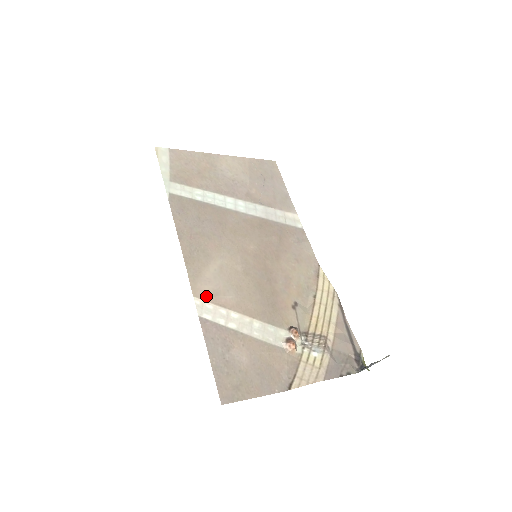
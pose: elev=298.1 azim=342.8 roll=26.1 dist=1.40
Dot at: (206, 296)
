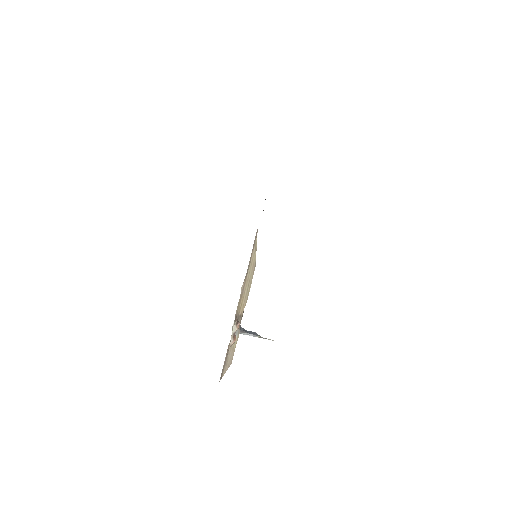
Dot at: occluded
